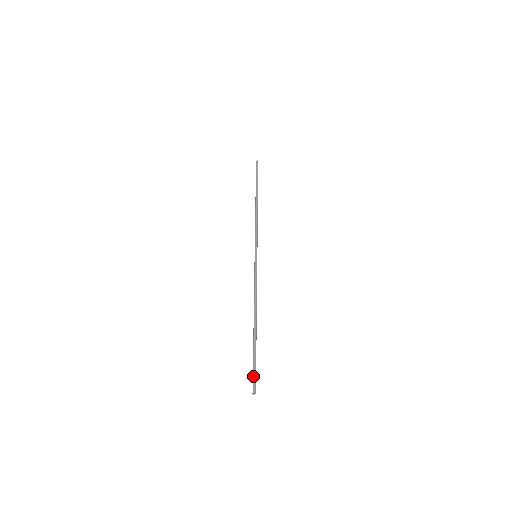
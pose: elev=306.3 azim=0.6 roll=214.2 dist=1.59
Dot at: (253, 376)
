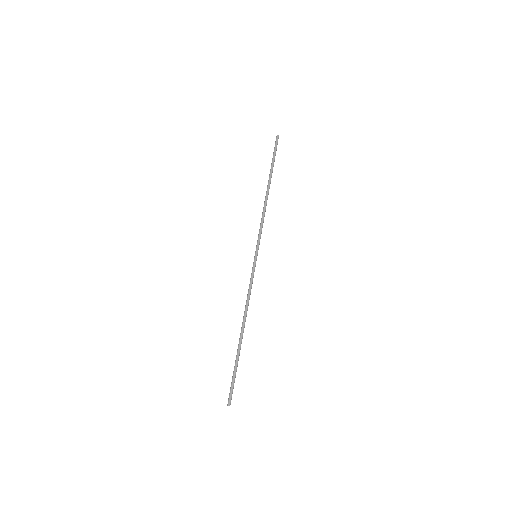
Dot at: (231, 388)
